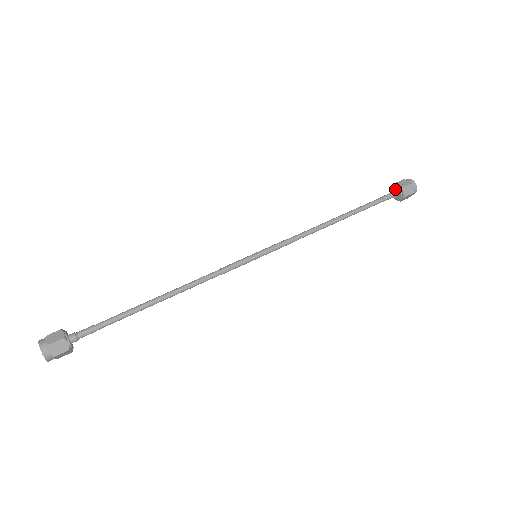
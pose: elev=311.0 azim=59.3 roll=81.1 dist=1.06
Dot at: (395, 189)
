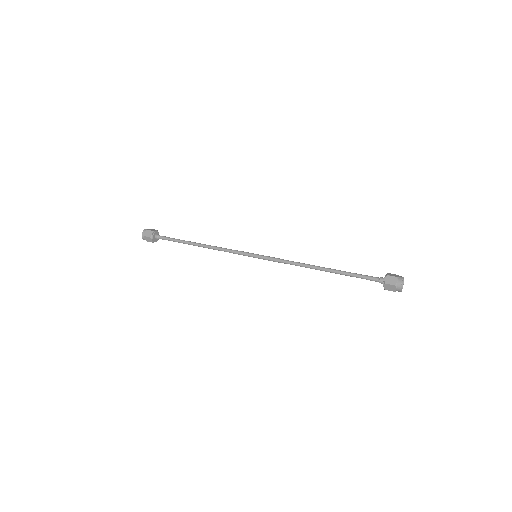
Dot at: occluded
